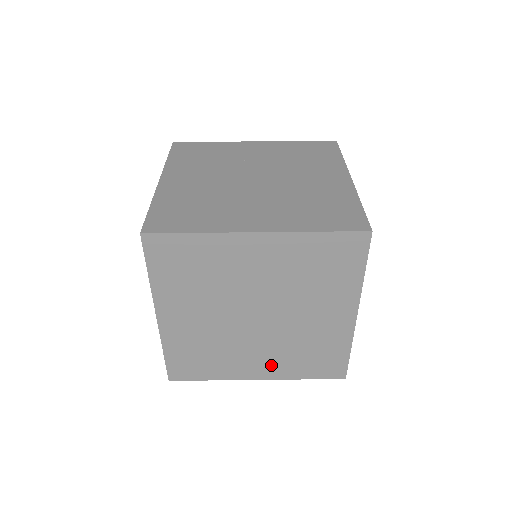
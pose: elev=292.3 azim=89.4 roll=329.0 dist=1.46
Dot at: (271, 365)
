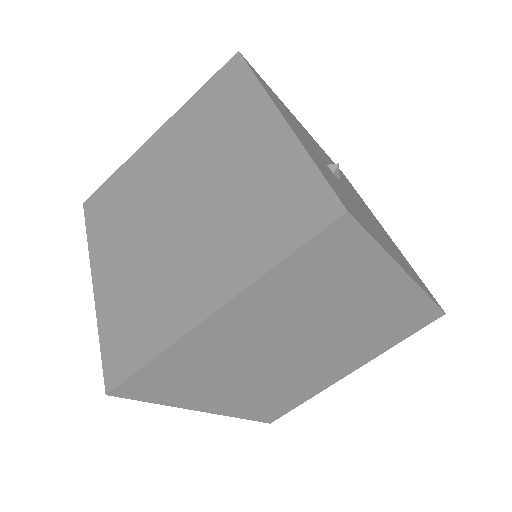
Dot at: occluded
